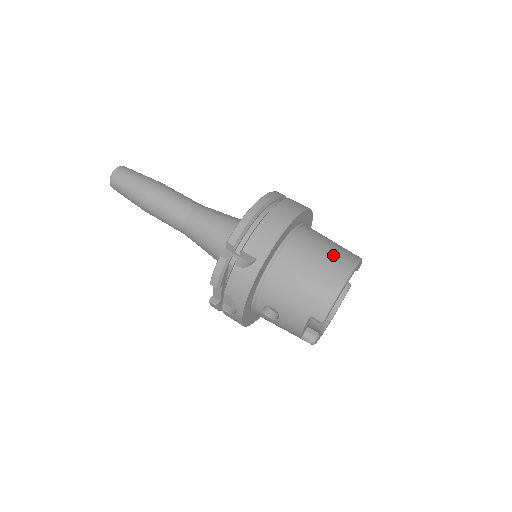
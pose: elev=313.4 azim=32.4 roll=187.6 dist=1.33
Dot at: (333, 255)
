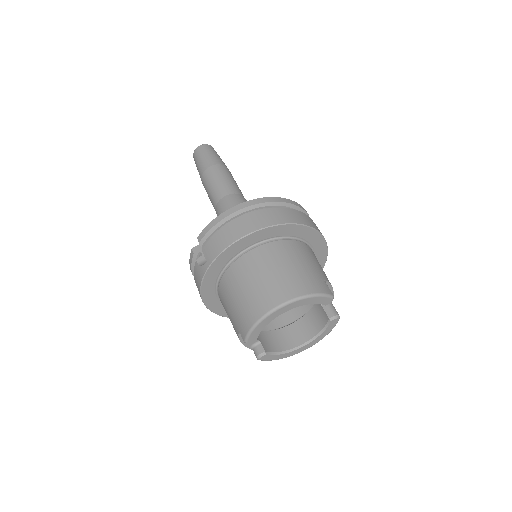
Dot at: (279, 280)
